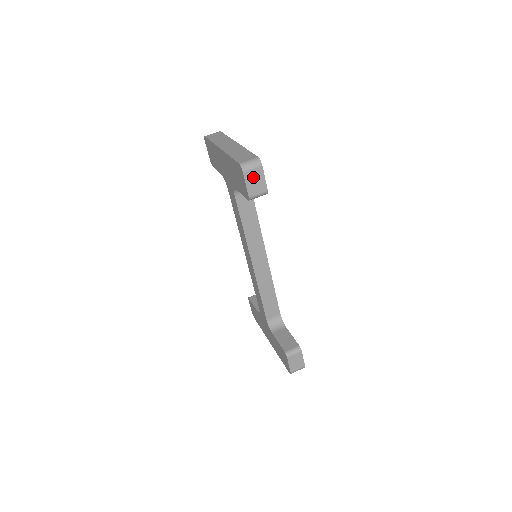
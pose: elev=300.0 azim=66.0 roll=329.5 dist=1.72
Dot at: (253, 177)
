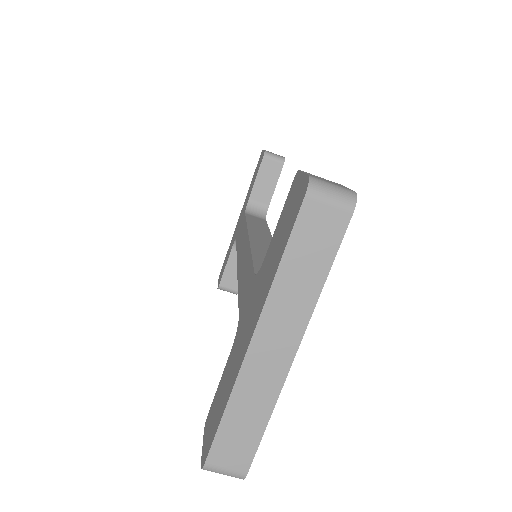
Dot at: occluded
